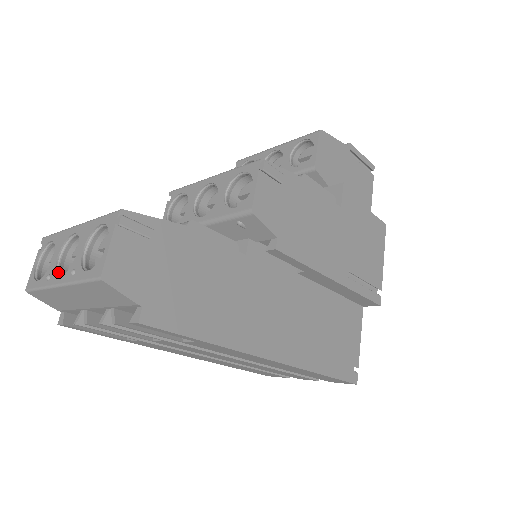
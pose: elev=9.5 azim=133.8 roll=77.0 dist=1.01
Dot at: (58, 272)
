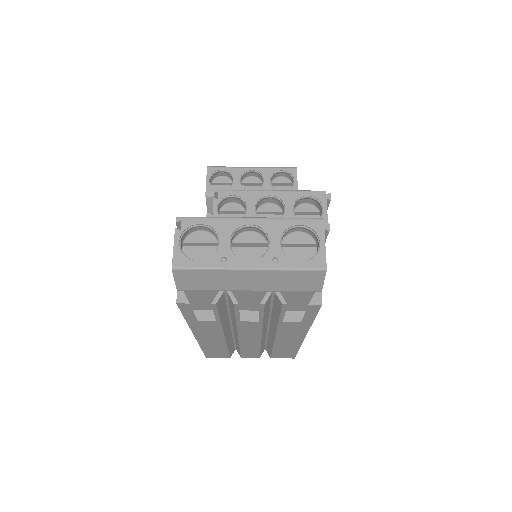
Dot at: (237, 256)
